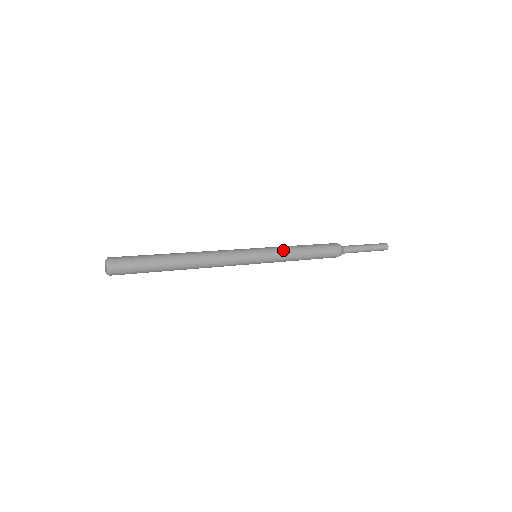
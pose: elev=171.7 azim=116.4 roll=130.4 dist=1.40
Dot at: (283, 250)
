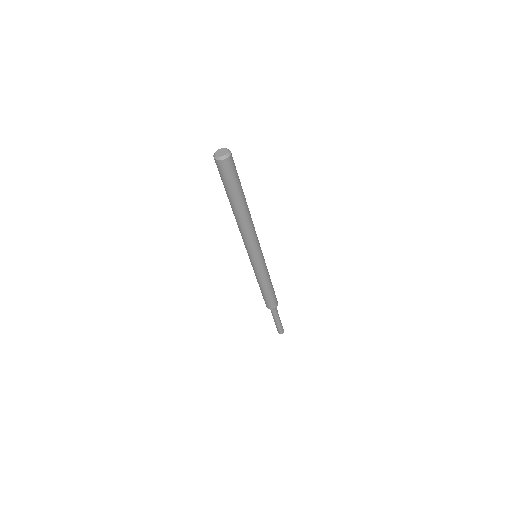
Dot at: occluded
